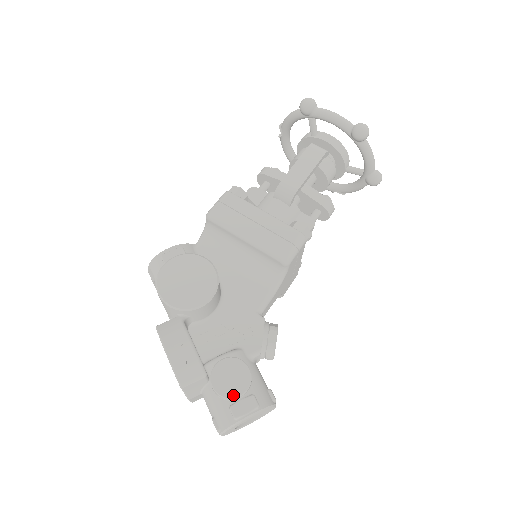
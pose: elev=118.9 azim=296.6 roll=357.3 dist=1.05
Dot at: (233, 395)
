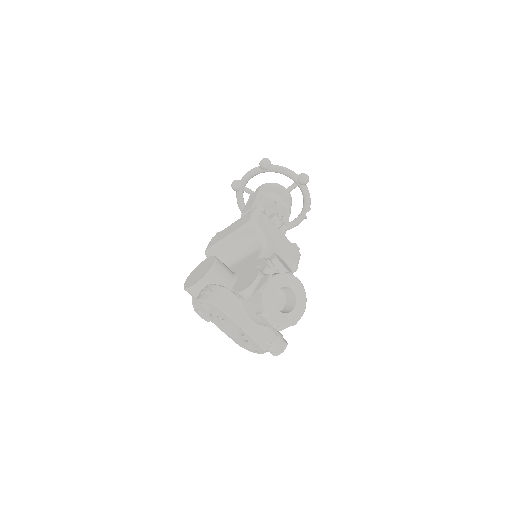
Dot at: (251, 283)
